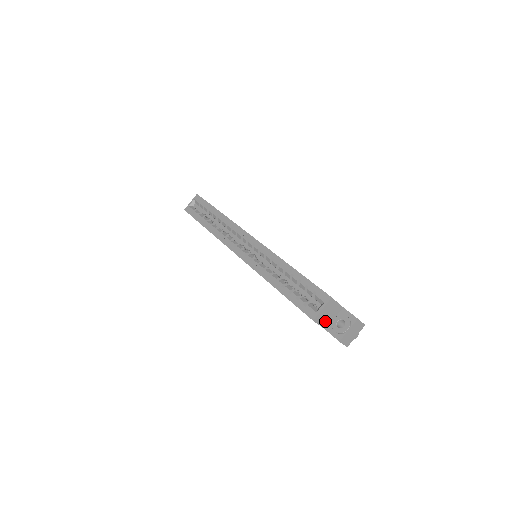
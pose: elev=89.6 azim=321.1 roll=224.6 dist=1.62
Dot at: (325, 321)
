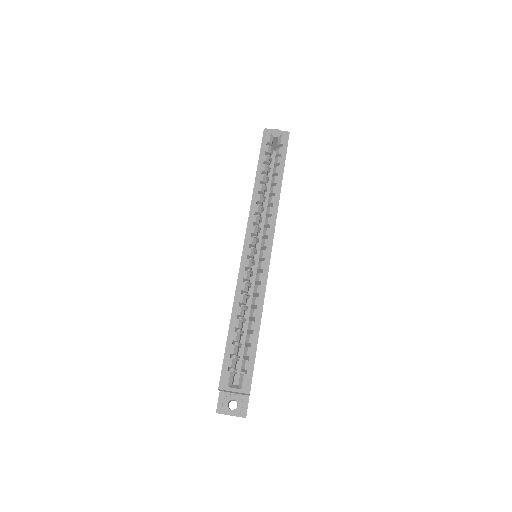
Dot at: (226, 391)
